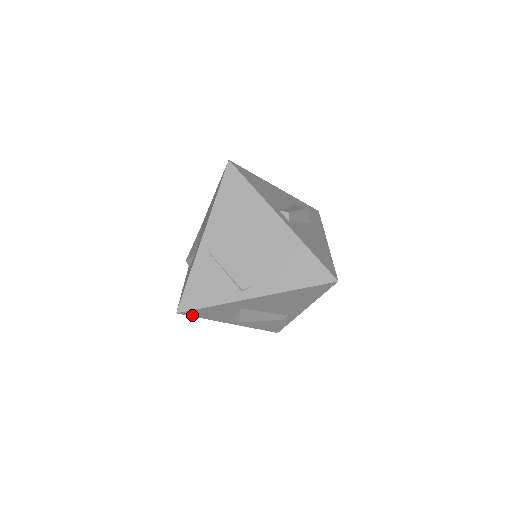
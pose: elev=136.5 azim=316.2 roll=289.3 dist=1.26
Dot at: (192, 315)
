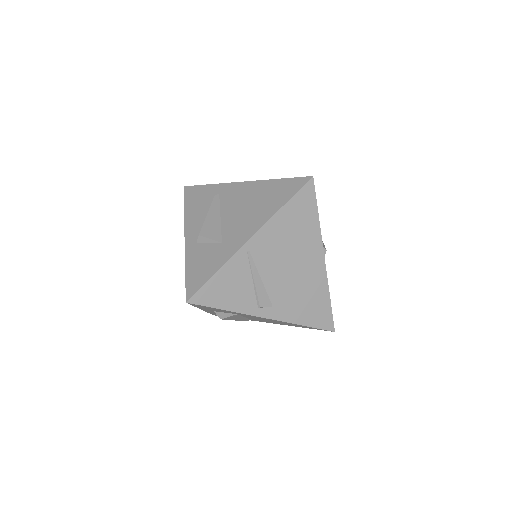
Dot at: occluded
